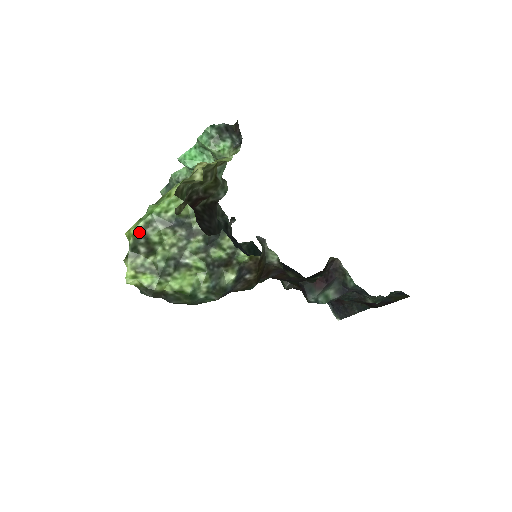
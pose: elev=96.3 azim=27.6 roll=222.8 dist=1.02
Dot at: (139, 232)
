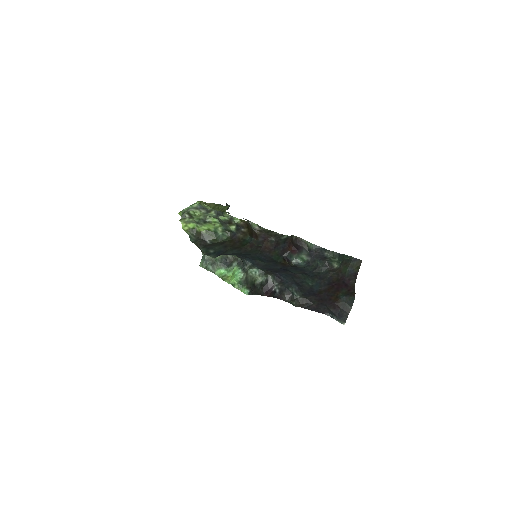
Dot at: (184, 211)
